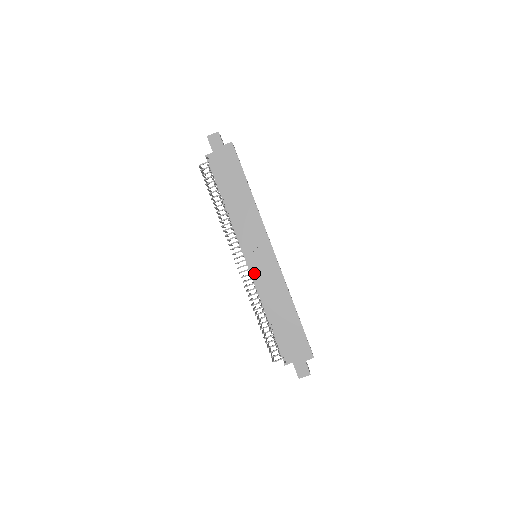
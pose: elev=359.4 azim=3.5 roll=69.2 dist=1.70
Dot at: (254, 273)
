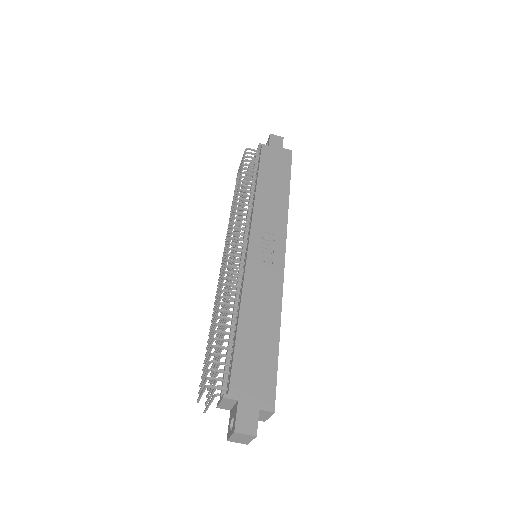
Dot at: (249, 261)
